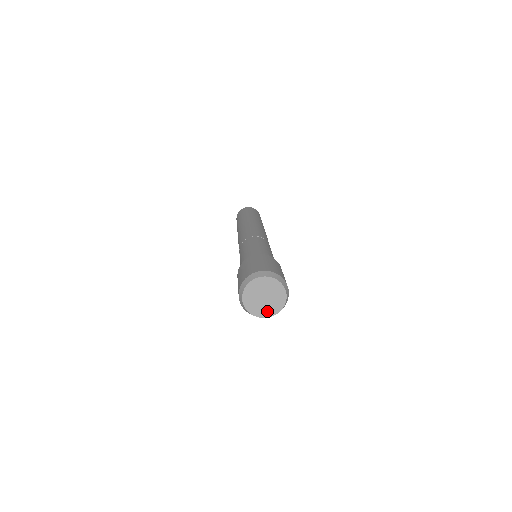
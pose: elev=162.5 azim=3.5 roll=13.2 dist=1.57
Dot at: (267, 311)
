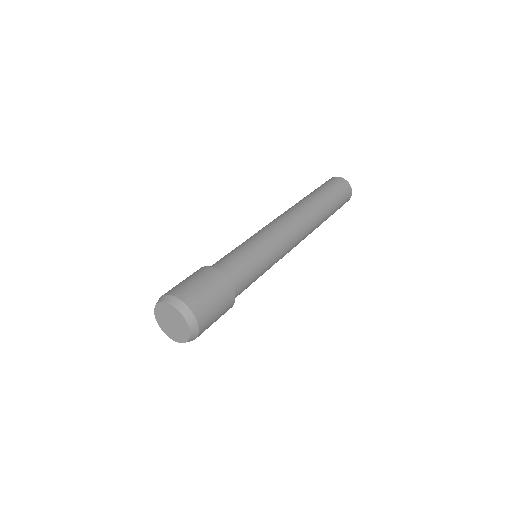
Dot at: (174, 335)
